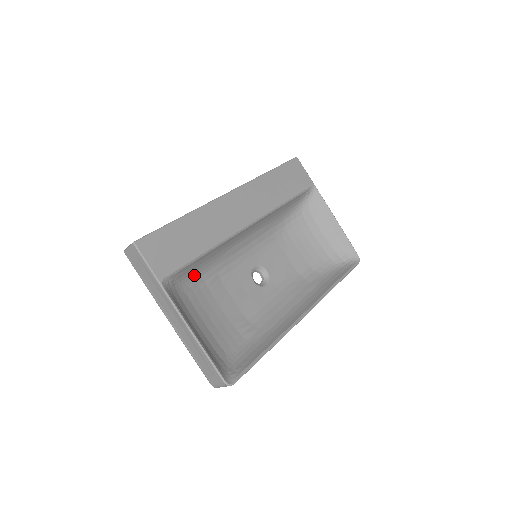
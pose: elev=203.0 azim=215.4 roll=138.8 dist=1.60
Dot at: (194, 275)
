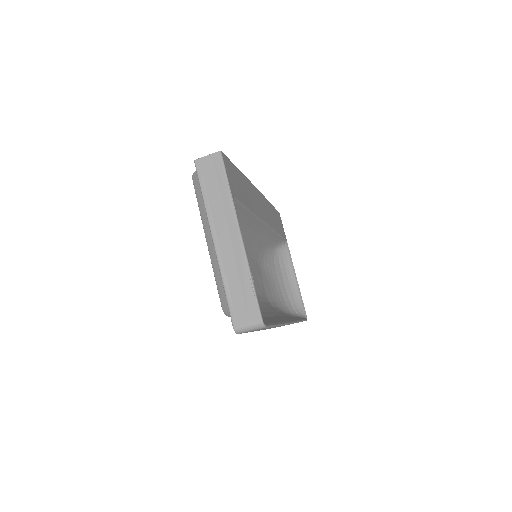
Dot at: occluded
